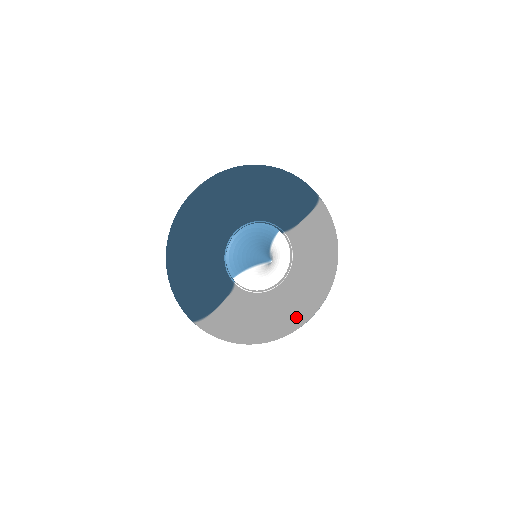
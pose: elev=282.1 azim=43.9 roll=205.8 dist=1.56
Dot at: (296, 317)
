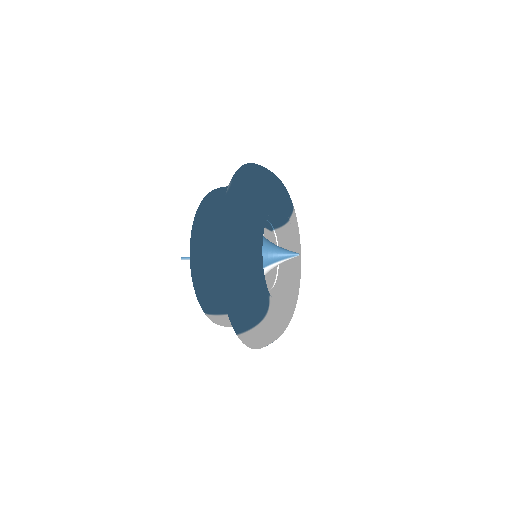
Dot at: occluded
